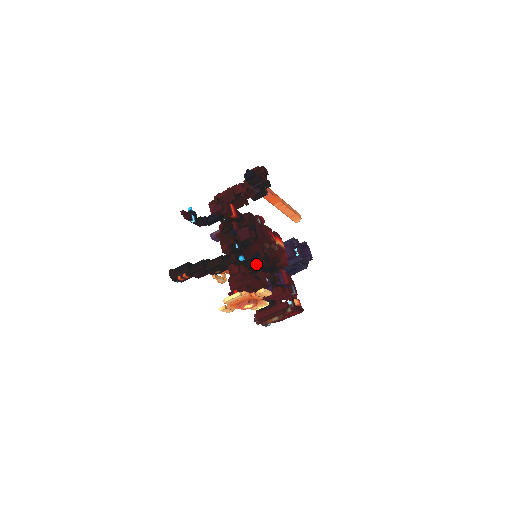
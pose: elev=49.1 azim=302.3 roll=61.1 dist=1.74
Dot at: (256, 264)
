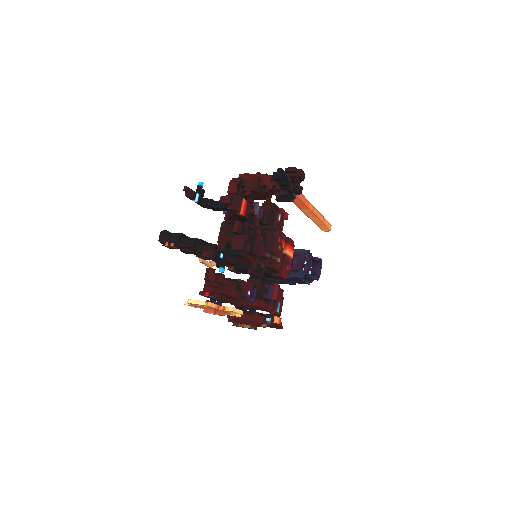
Dot at: (246, 271)
